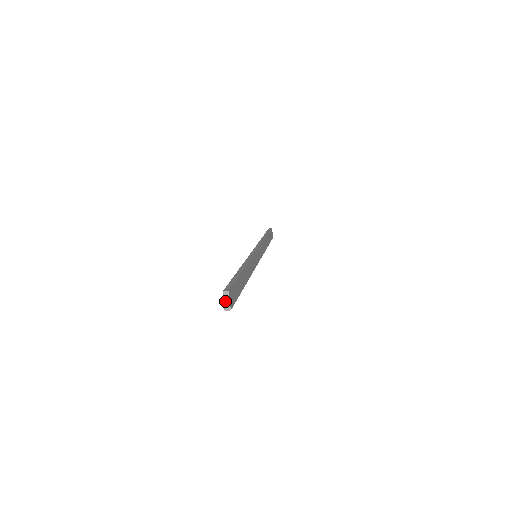
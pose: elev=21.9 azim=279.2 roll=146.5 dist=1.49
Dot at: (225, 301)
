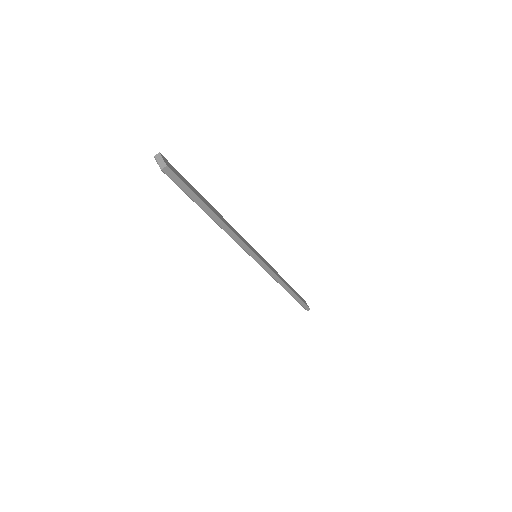
Dot at: (159, 162)
